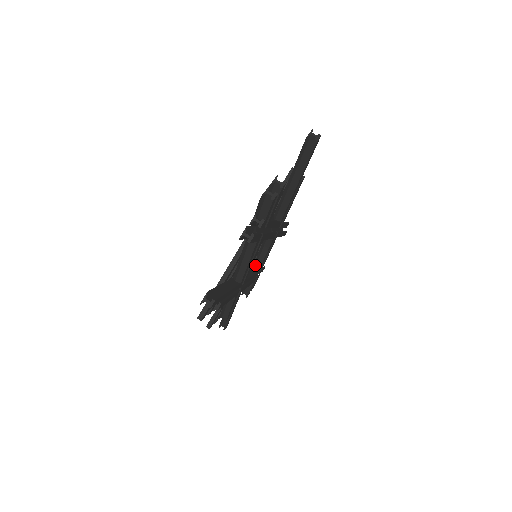
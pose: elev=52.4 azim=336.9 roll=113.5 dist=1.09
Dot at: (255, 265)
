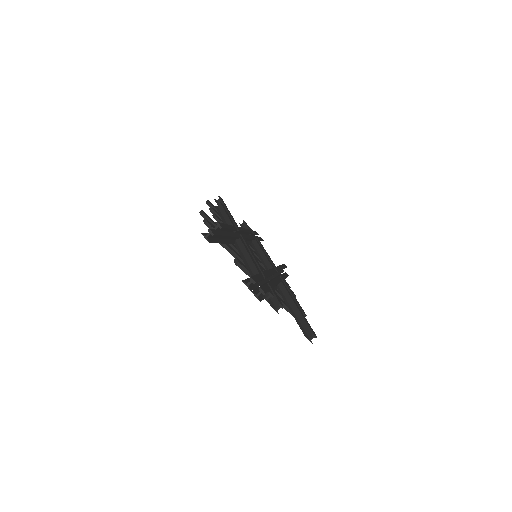
Dot at: (250, 242)
